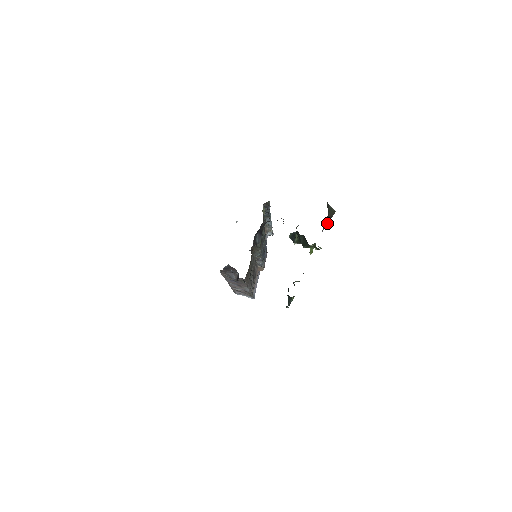
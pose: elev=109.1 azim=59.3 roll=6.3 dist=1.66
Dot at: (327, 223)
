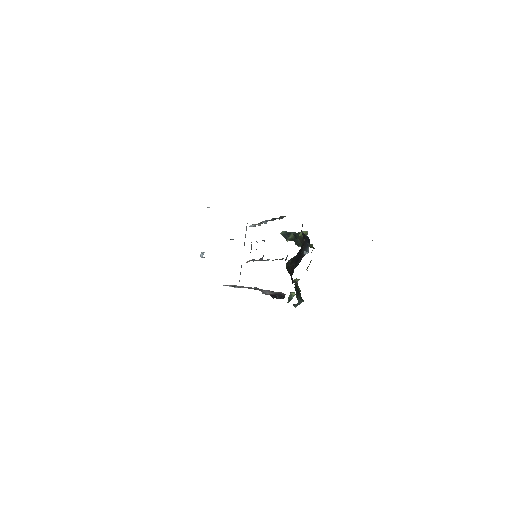
Dot at: occluded
